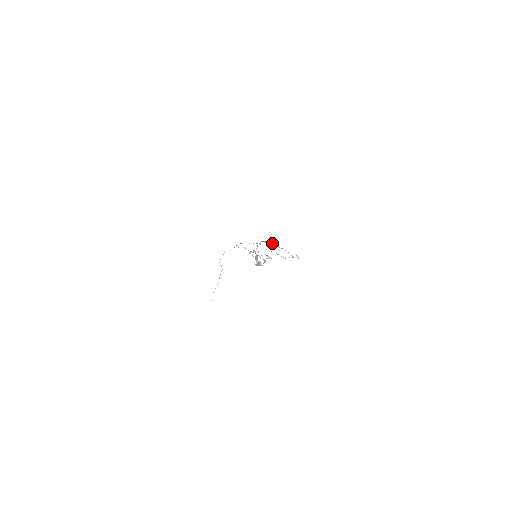
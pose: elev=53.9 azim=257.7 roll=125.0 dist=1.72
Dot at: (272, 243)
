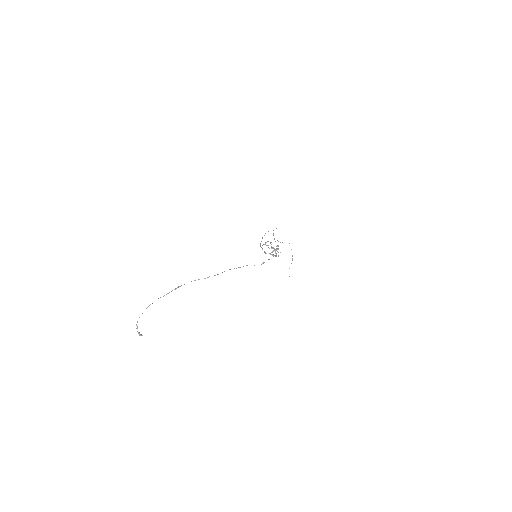
Dot at: occluded
